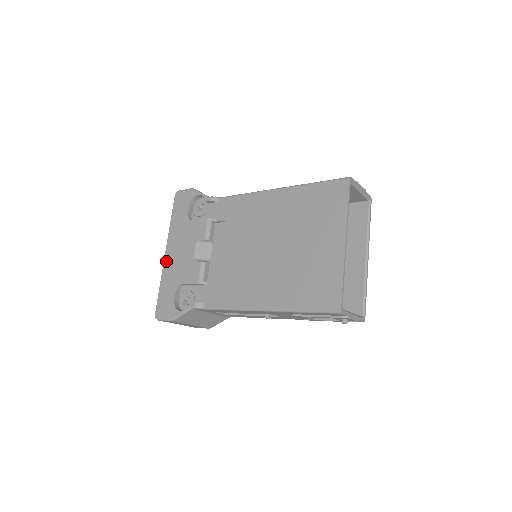
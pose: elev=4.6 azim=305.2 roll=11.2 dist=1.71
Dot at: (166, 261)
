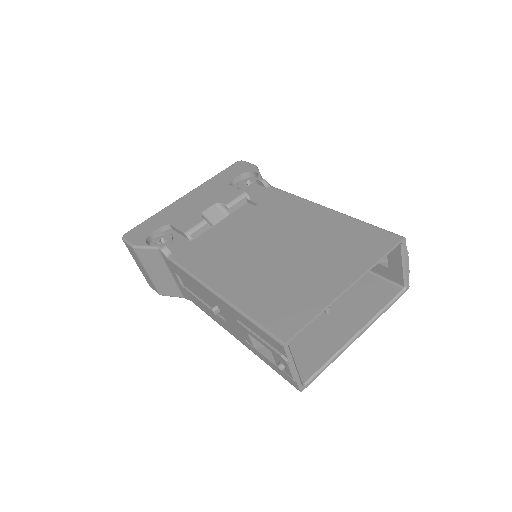
Dot at: (178, 201)
